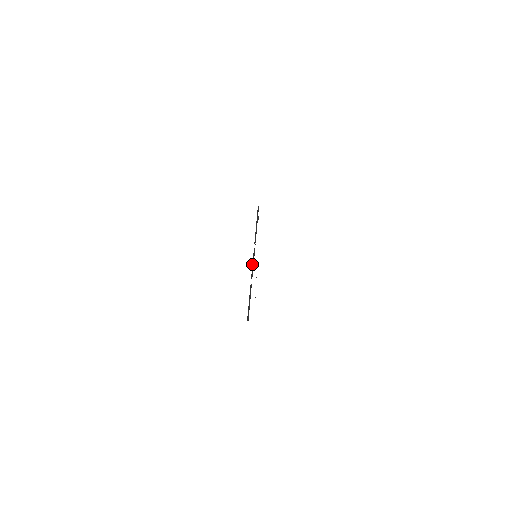
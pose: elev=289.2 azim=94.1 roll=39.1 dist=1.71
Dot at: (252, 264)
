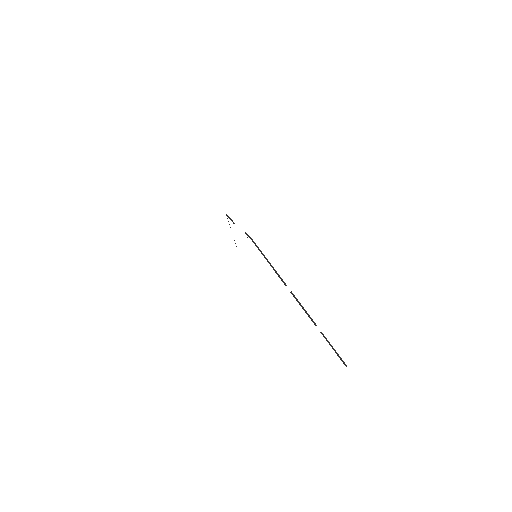
Dot at: occluded
